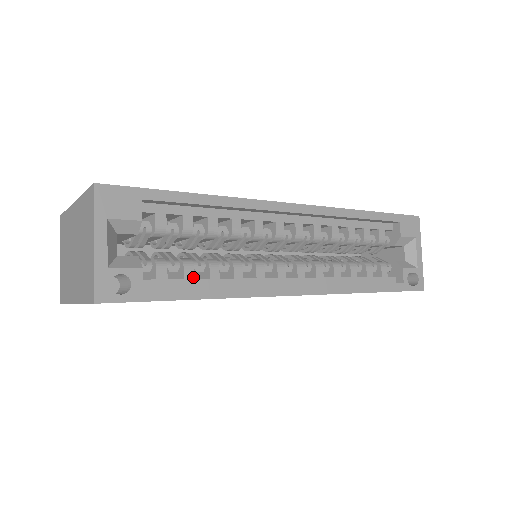
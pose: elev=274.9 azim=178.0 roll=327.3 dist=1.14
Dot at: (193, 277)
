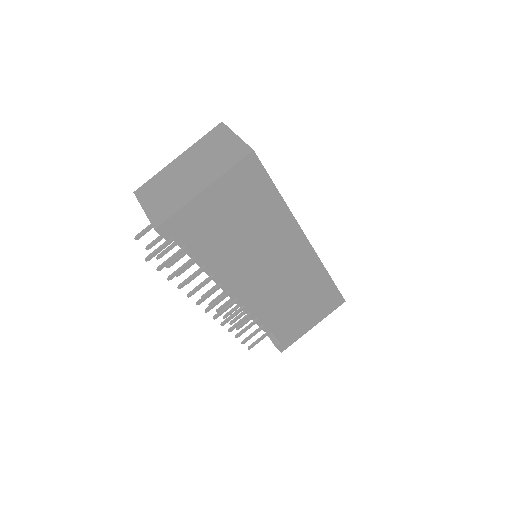
Dot at: occluded
